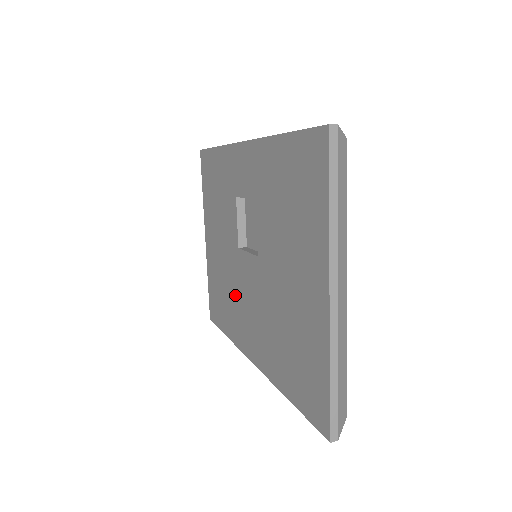
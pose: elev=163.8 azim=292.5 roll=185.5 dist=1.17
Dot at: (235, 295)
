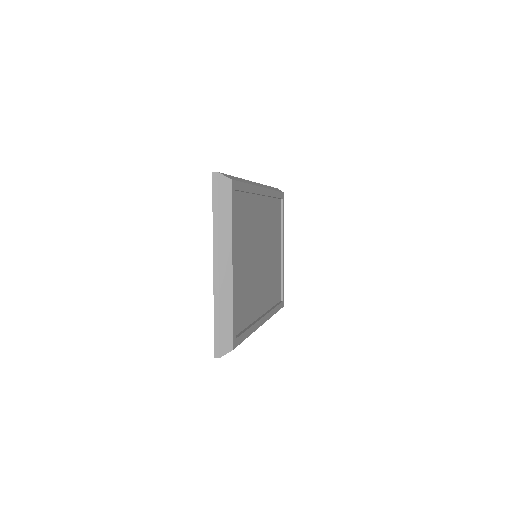
Dot at: occluded
